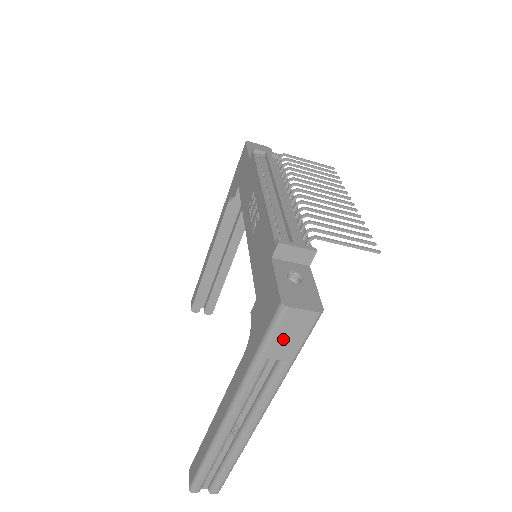
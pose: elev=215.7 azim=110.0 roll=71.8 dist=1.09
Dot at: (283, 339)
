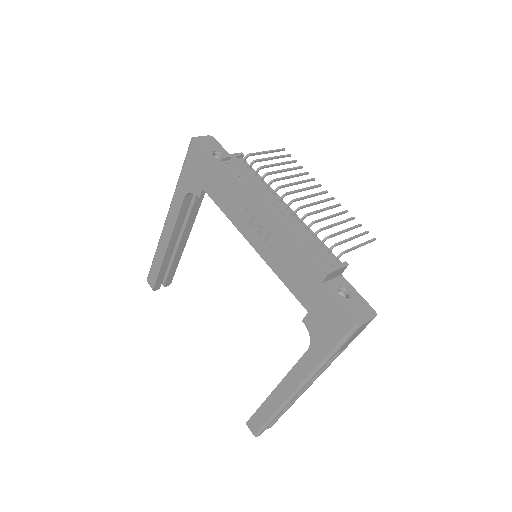
Dot at: (350, 340)
